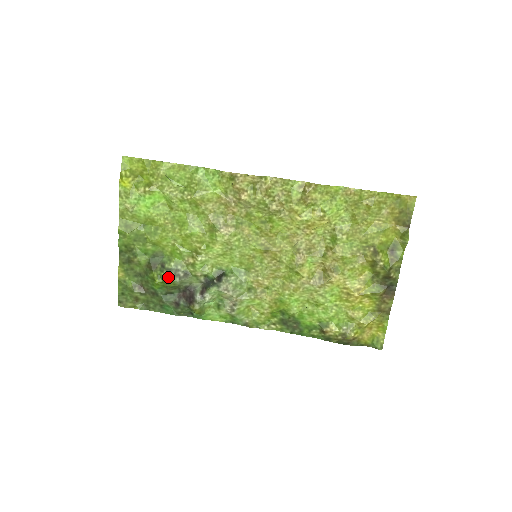
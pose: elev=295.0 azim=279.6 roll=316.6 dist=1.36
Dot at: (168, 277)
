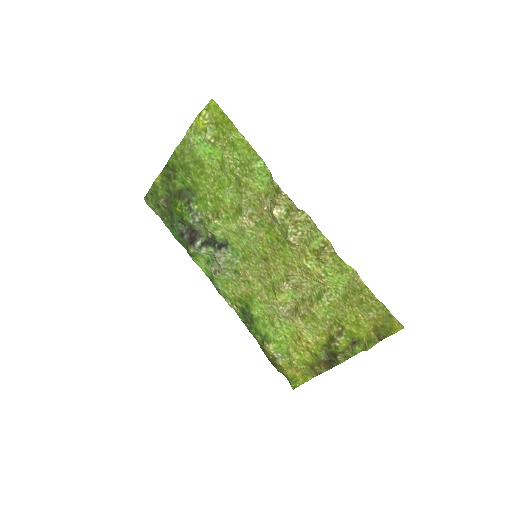
Dot at: (186, 214)
